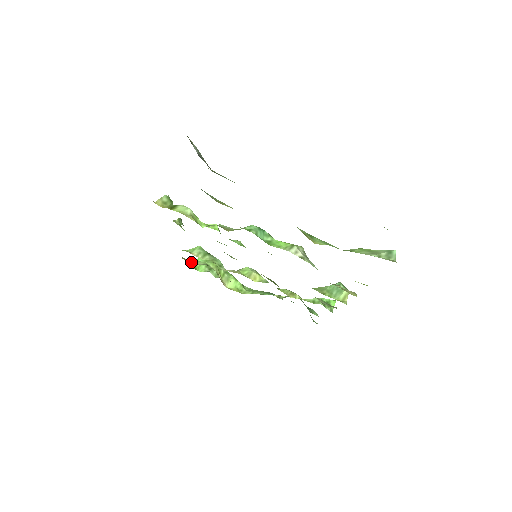
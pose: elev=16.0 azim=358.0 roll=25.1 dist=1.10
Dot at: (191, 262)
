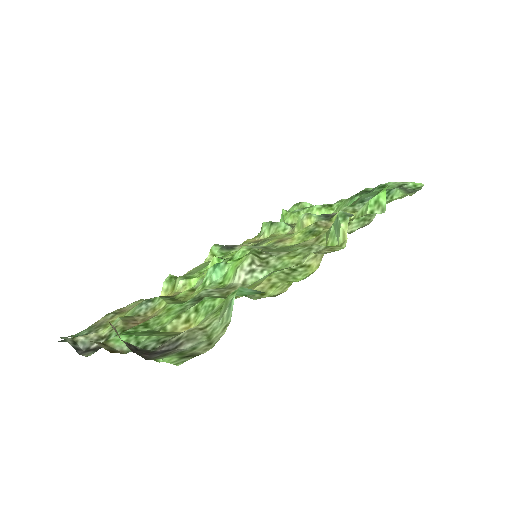
Dot at: occluded
